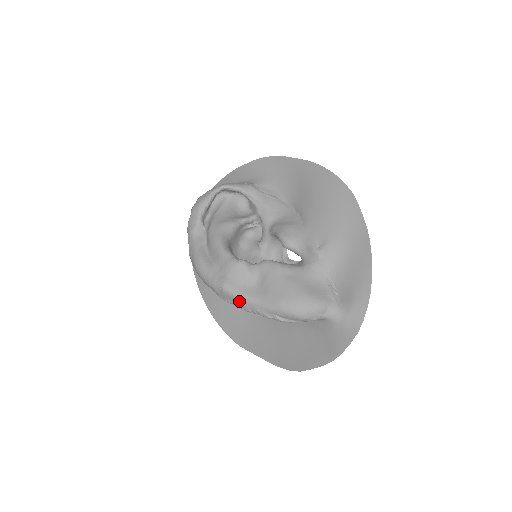
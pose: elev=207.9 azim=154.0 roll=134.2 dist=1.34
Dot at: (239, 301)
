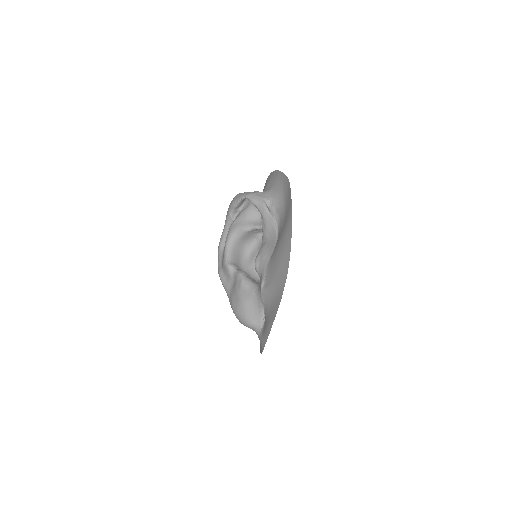
Dot at: occluded
